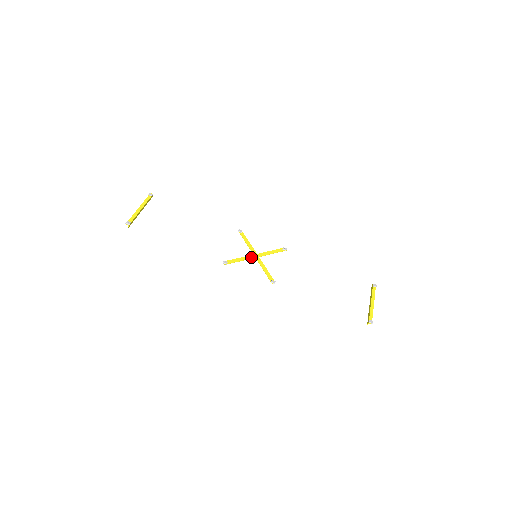
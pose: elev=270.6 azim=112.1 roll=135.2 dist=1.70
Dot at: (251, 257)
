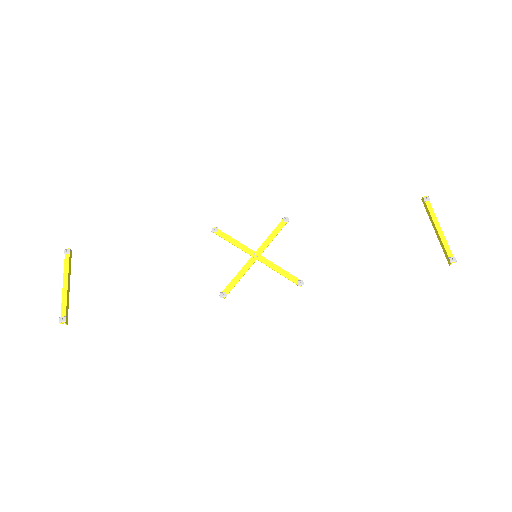
Dot at: (251, 262)
